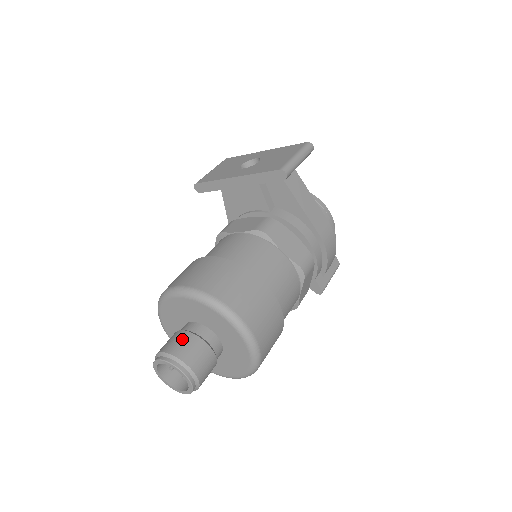
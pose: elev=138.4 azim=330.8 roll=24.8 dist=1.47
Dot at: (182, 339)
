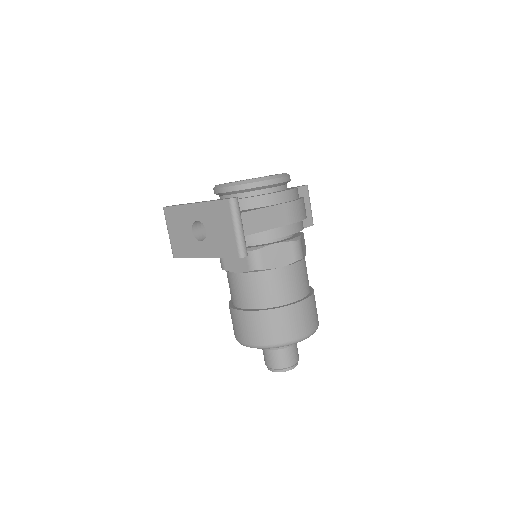
Dot at: (273, 357)
